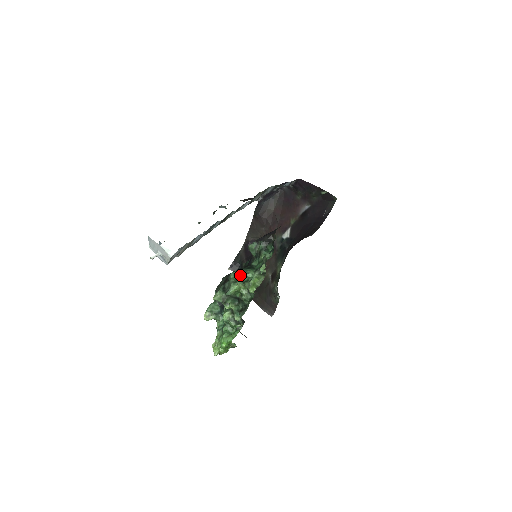
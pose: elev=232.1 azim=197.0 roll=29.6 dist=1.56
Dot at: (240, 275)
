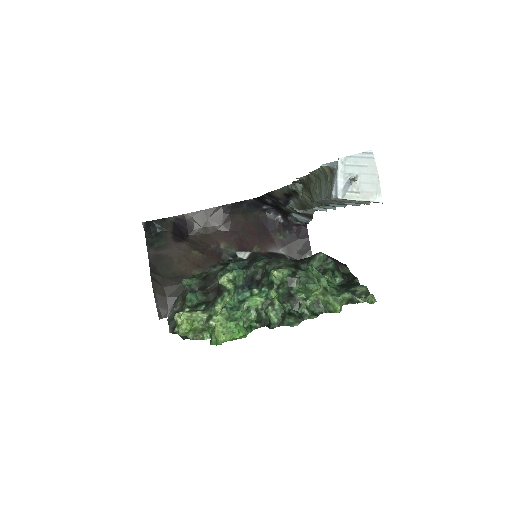
Dot at: occluded
